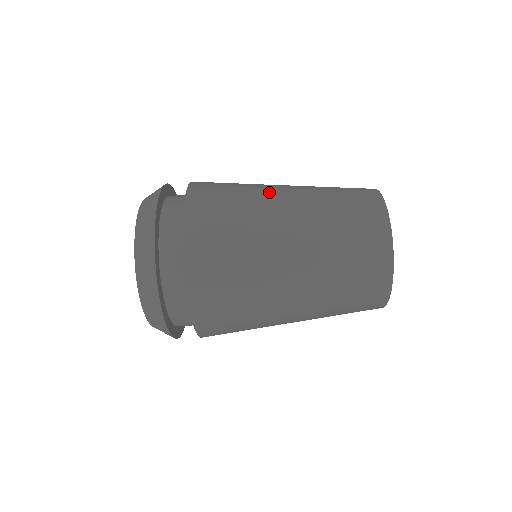
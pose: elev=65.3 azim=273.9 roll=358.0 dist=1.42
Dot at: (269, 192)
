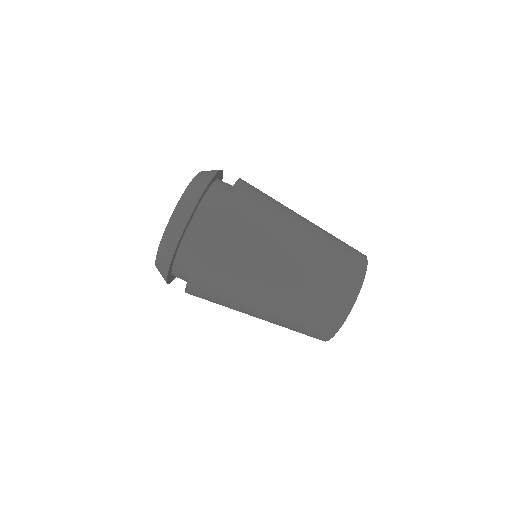
Dot at: occluded
